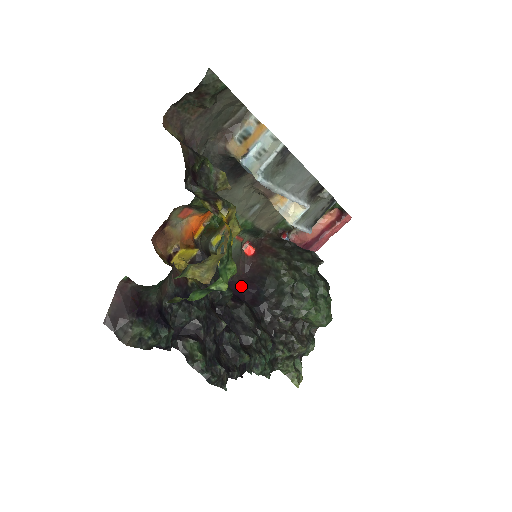
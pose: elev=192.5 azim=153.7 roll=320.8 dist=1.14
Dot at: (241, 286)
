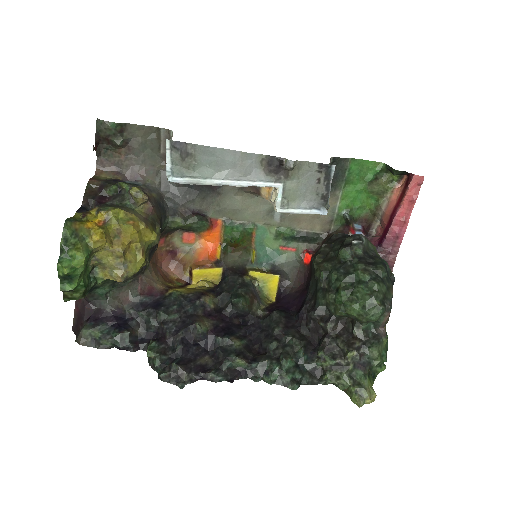
Dot at: (295, 297)
